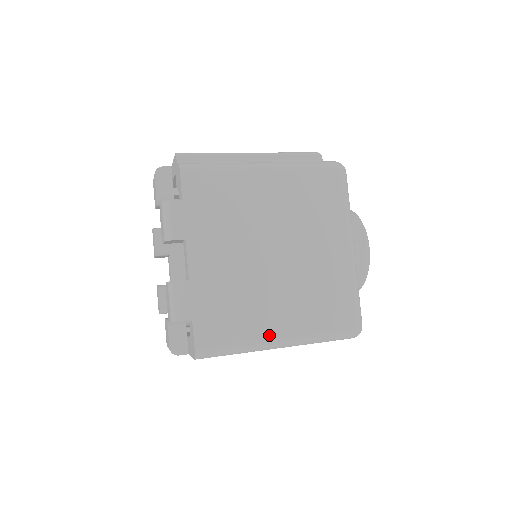
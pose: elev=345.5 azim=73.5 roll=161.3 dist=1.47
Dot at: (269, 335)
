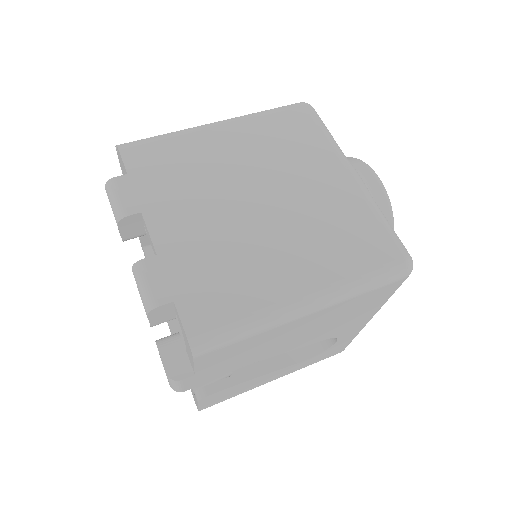
Dot at: (287, 295)
